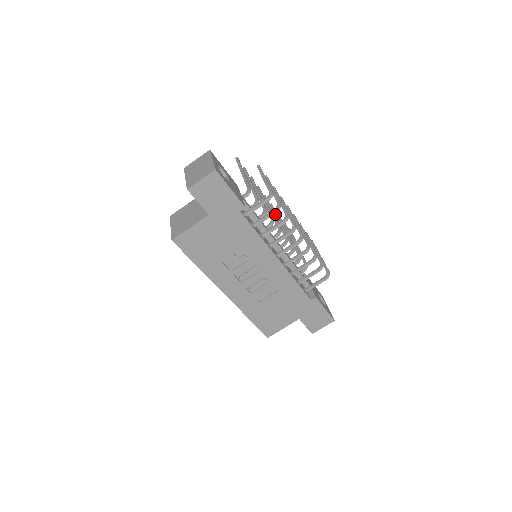
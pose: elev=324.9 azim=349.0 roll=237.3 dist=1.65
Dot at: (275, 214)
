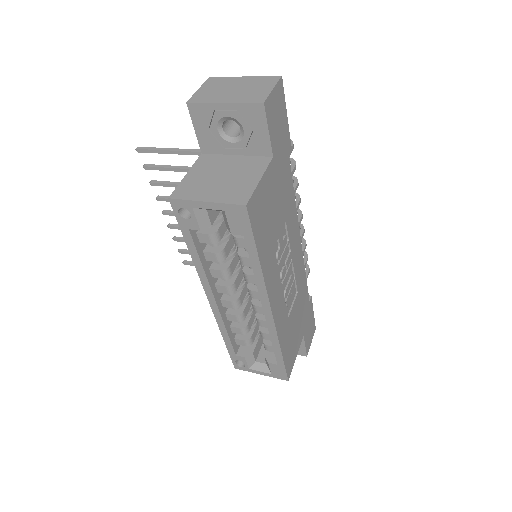
Dot at: occluded
